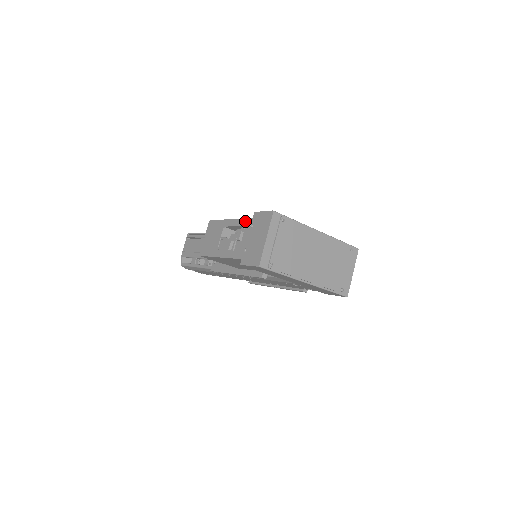
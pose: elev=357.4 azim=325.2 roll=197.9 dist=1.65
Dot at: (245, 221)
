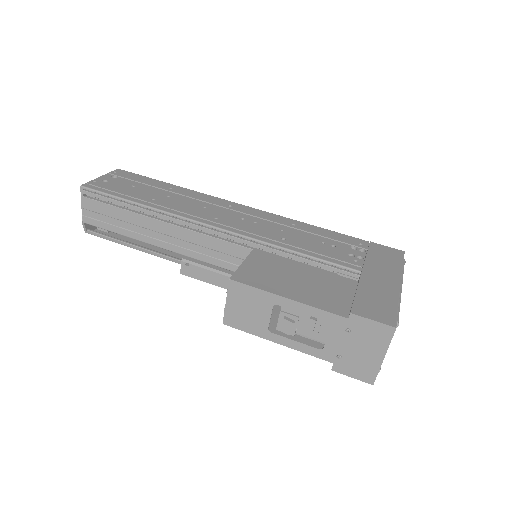
Dot at: (329, 317)
